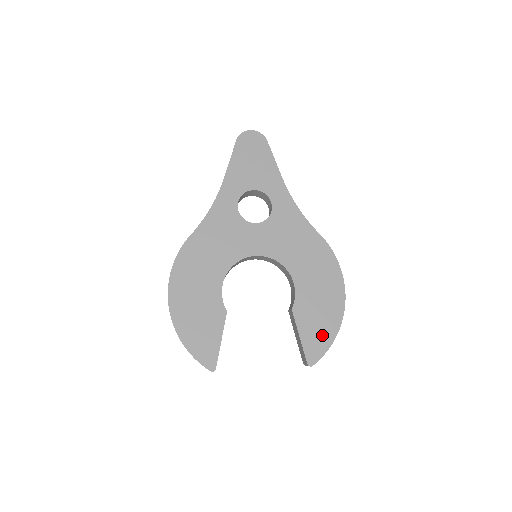
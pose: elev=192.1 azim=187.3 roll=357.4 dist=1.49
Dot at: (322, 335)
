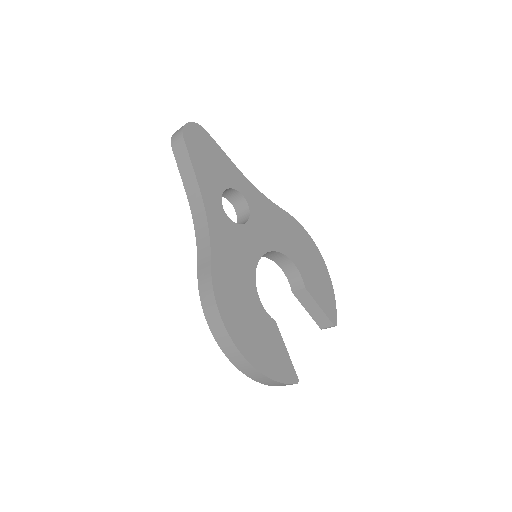
Dot at: (328, 296)
